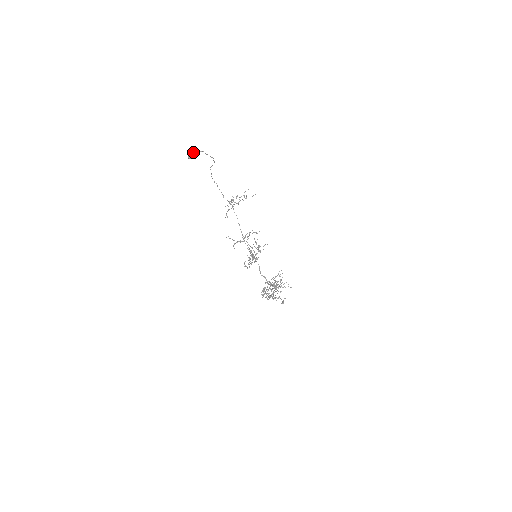
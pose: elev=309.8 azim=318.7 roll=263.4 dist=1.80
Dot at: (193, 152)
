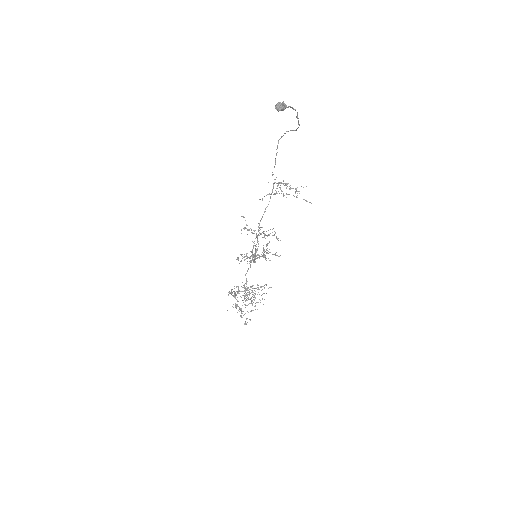
Dot at: occluded
